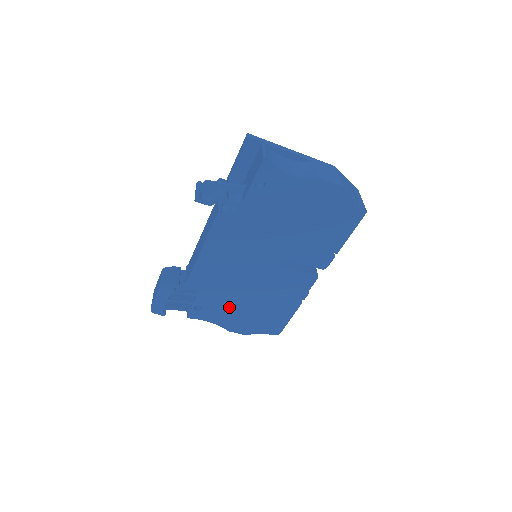
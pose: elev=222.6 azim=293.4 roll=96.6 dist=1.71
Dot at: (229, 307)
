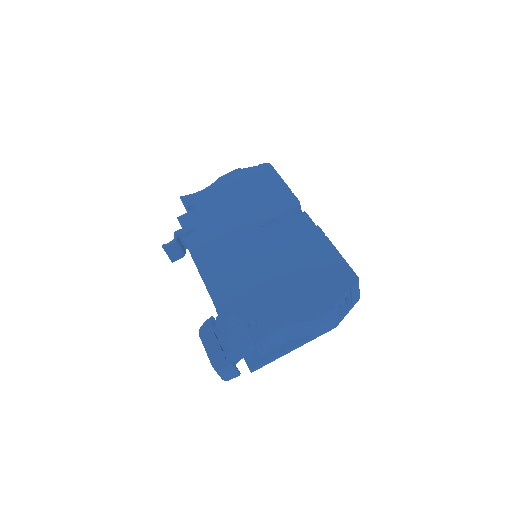
Dot at: (277, 297)
